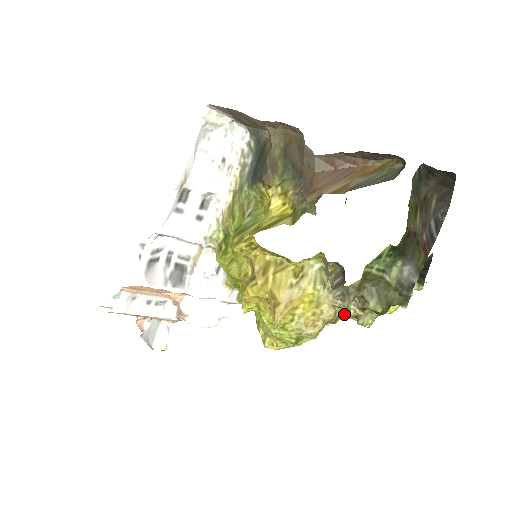
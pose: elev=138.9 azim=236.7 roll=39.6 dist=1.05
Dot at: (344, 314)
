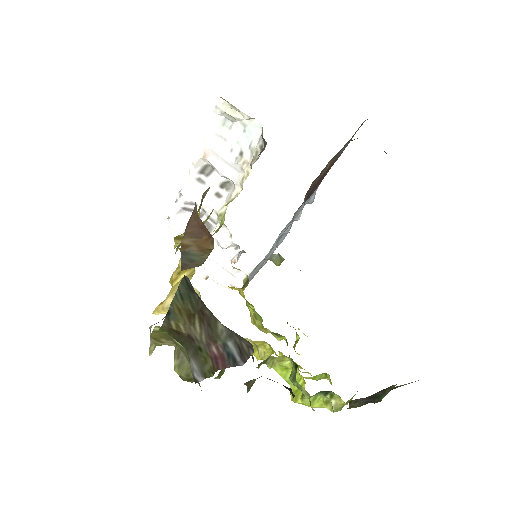
Dot at: occluded
